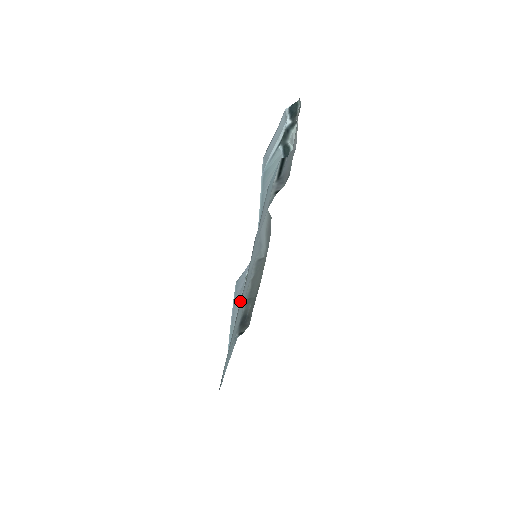
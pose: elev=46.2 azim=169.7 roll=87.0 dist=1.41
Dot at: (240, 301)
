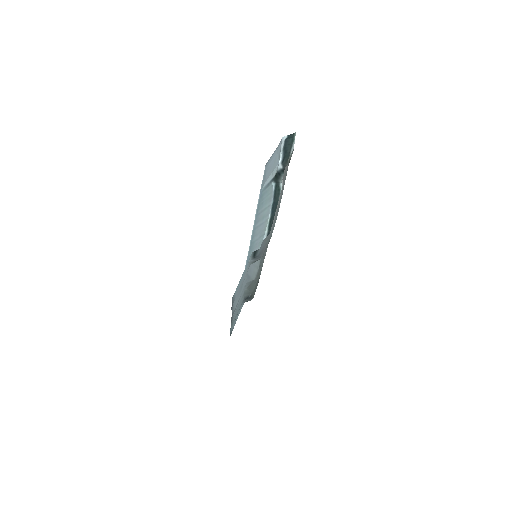
Dot at: occluded
